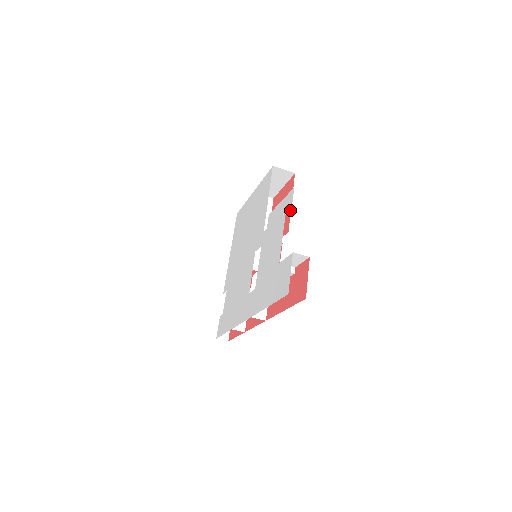
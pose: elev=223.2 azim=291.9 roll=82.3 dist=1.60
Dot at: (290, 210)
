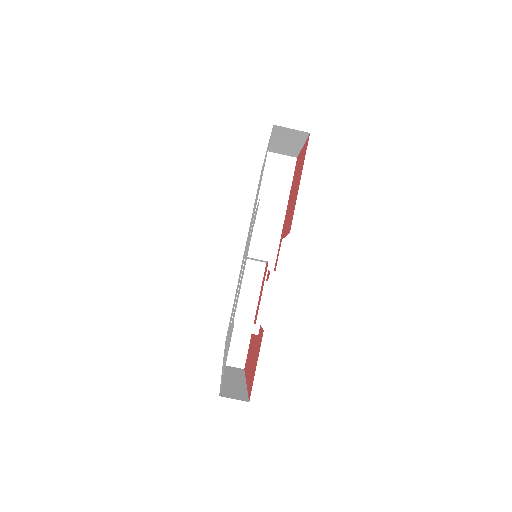
Dot at: (296, 196)
